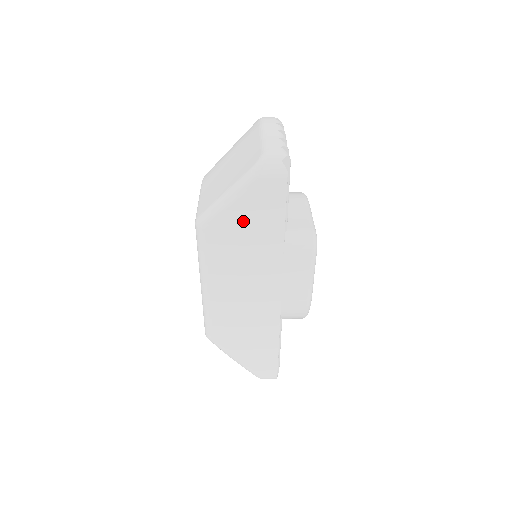
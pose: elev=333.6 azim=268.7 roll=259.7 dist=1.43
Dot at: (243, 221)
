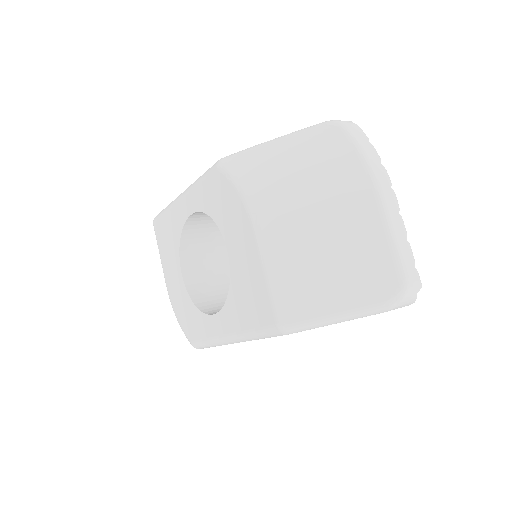
Dot at: occluded
